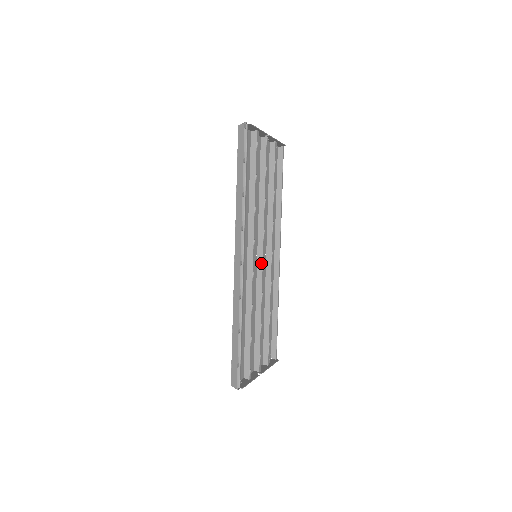
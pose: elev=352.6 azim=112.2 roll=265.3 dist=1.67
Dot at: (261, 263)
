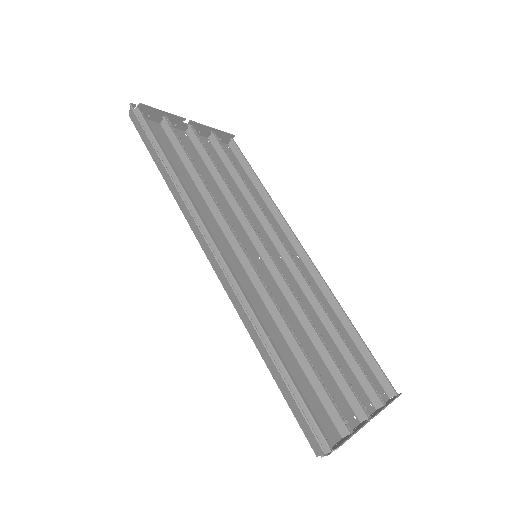
Dot at: (270, 262)
